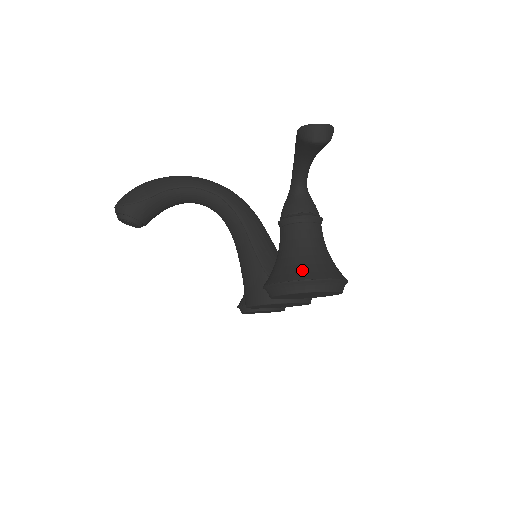
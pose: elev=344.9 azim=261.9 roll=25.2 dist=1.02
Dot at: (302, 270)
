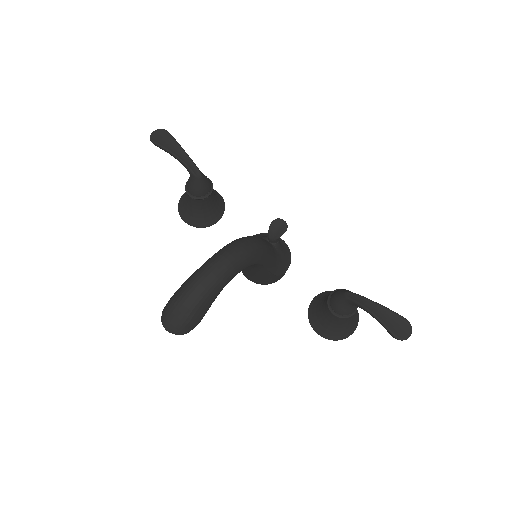
Dot at: (348, 332)
